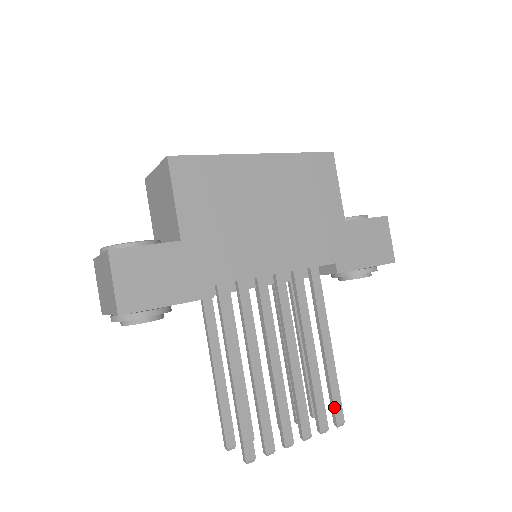
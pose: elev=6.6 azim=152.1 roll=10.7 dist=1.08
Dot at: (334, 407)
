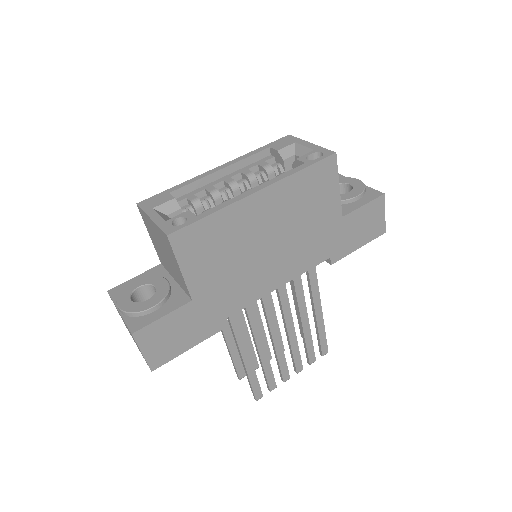
Dot at: (321, 347)
